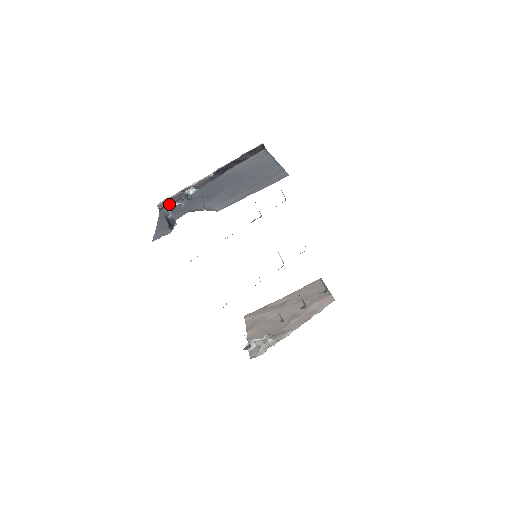
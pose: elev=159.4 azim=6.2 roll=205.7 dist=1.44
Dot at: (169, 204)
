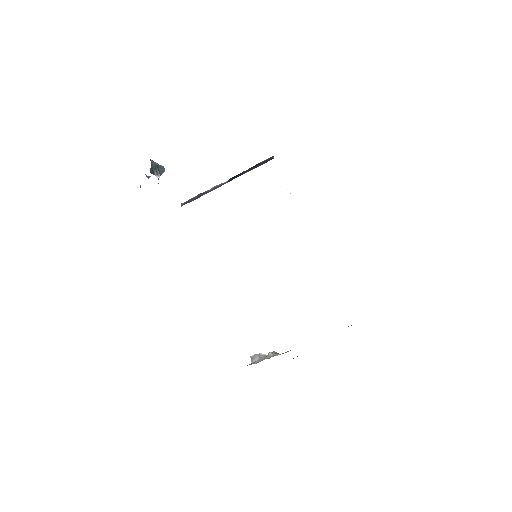
Dot at: occluded
